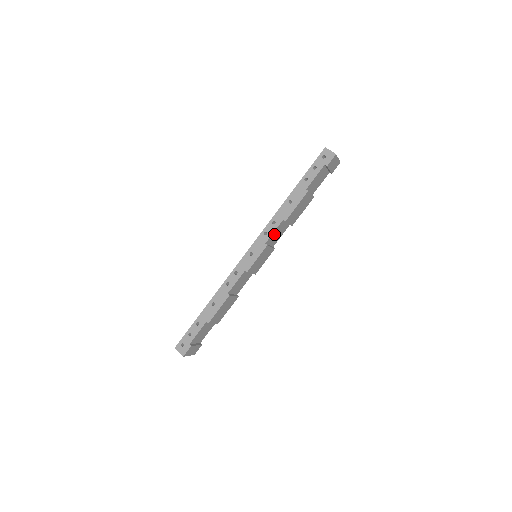
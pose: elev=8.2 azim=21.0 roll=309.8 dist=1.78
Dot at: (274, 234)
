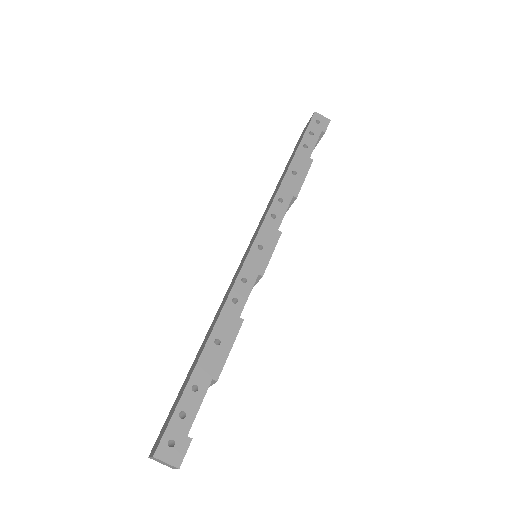
Dot at: occluded
